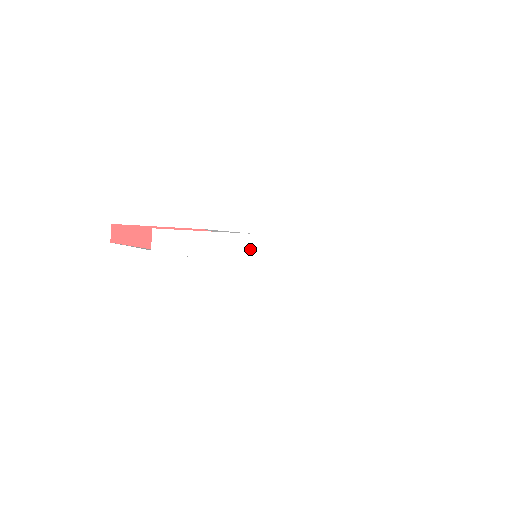
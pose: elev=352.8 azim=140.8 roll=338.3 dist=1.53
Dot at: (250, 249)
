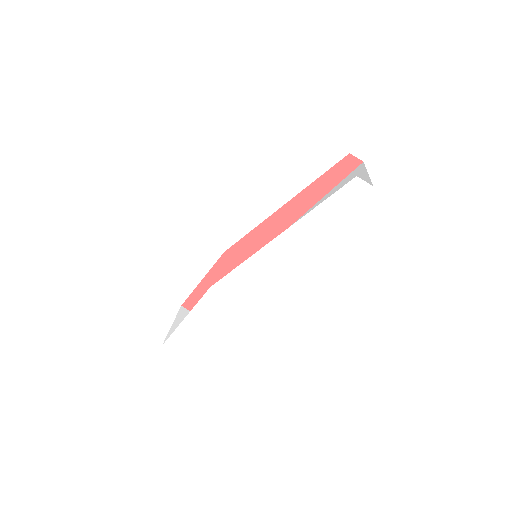
Dot at: (220, 296)
